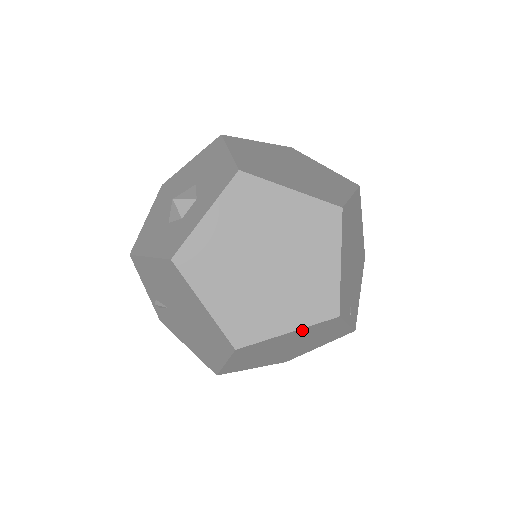
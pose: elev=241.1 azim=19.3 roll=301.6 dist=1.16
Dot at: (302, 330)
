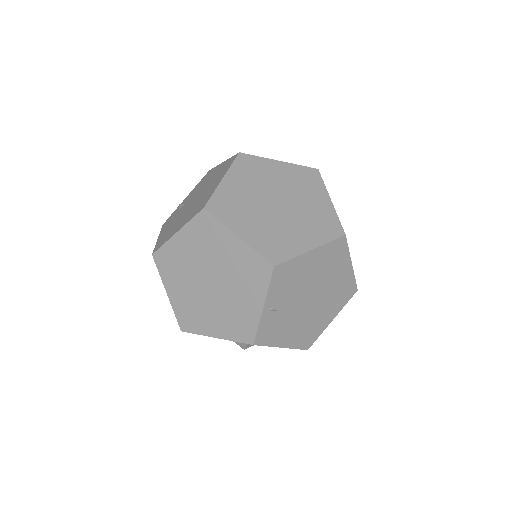
Dot at: (245, 250)
